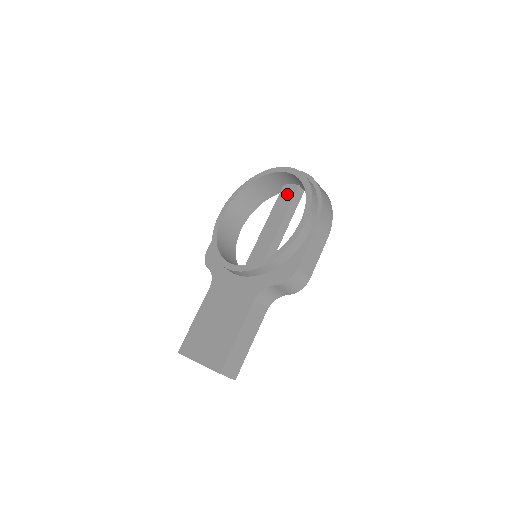
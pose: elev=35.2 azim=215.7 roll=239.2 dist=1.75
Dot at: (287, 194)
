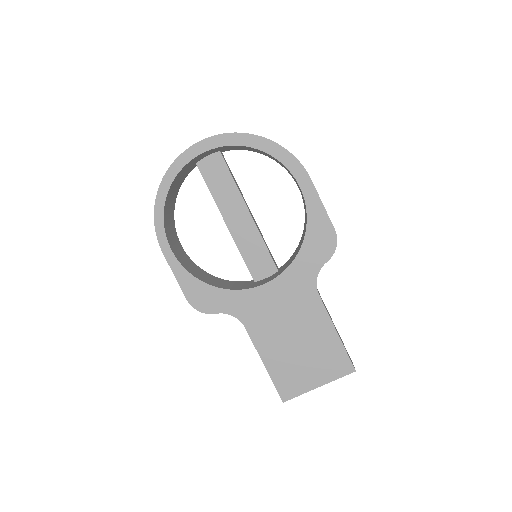
Dot at: (215, 170)
